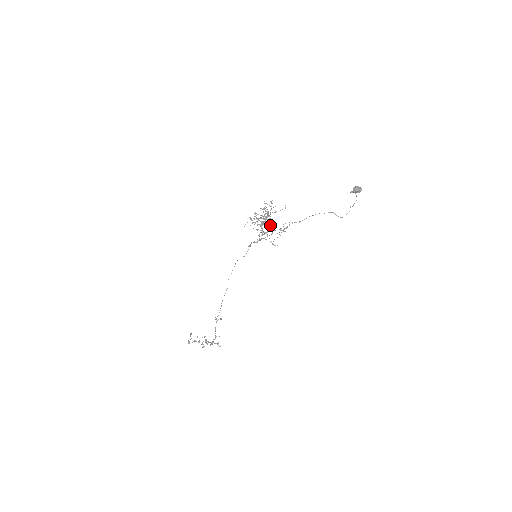
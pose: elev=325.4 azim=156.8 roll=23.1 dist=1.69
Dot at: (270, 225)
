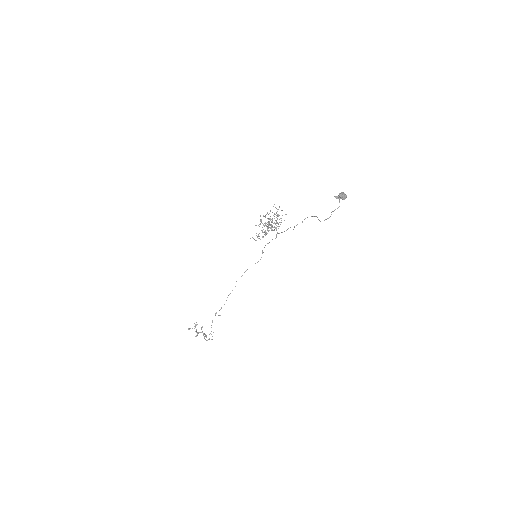
Dot at: occluded
